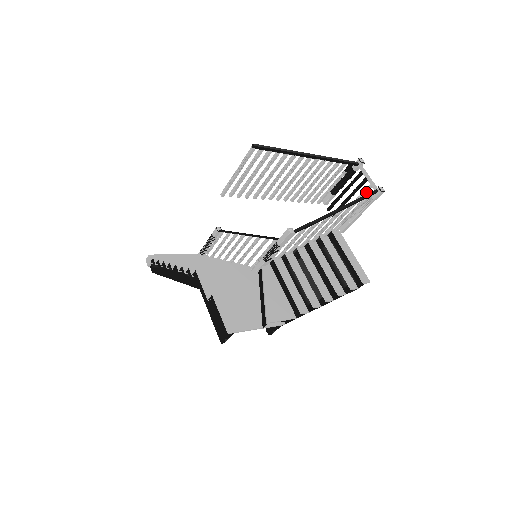
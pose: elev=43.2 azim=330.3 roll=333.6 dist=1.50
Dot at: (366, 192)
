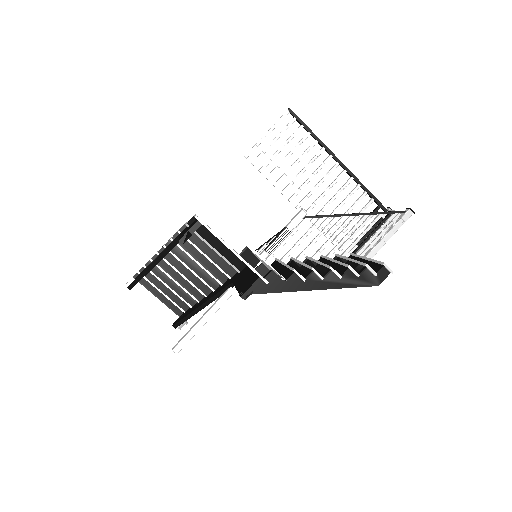
Dot at: (393, 221)
